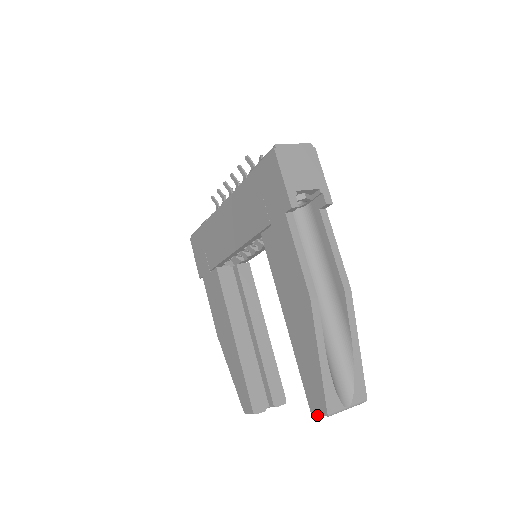
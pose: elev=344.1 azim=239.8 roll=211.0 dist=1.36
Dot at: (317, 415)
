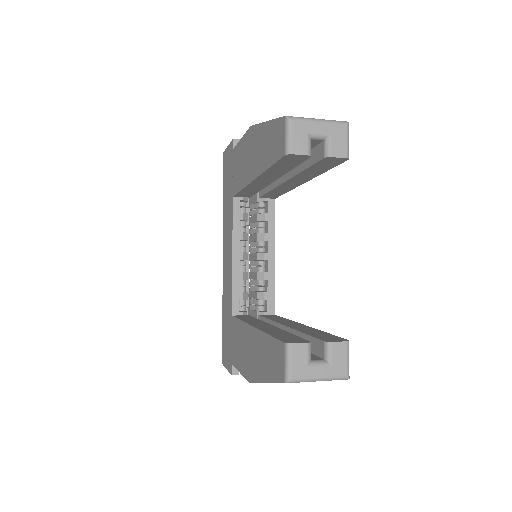
Dot at: (287, 142)
